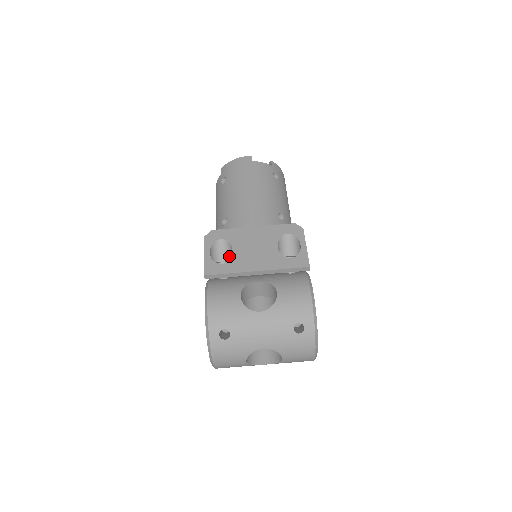
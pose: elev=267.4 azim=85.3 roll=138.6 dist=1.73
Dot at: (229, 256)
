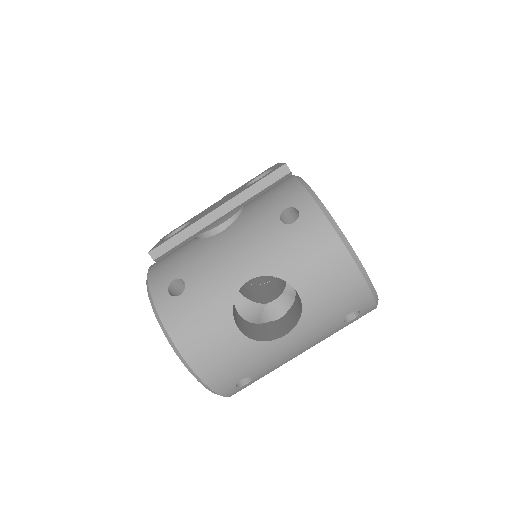
Dot at: occluded
